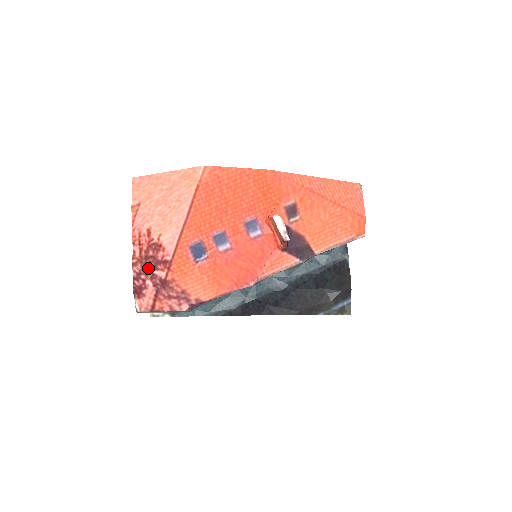
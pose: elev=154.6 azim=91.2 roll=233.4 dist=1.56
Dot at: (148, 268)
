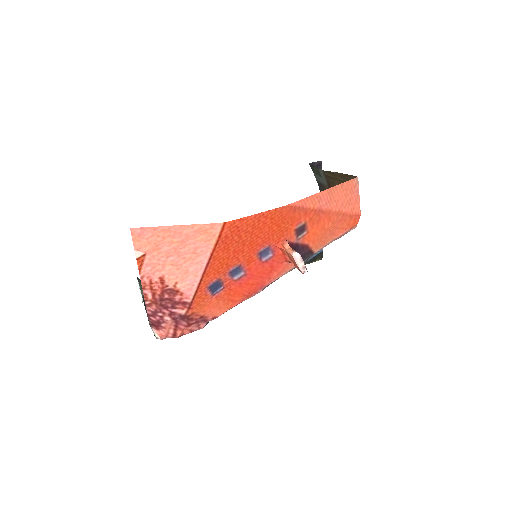
Dot at: (165, 308)
